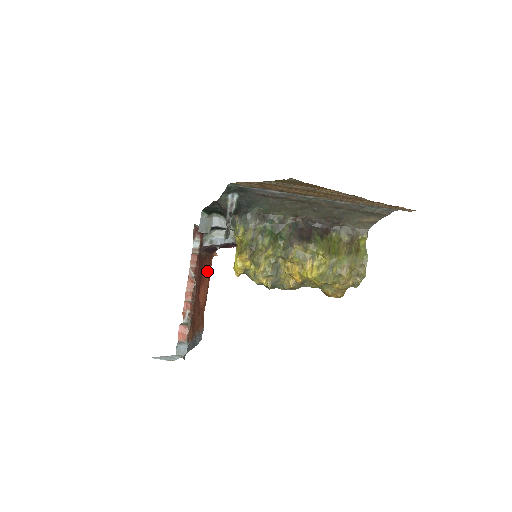
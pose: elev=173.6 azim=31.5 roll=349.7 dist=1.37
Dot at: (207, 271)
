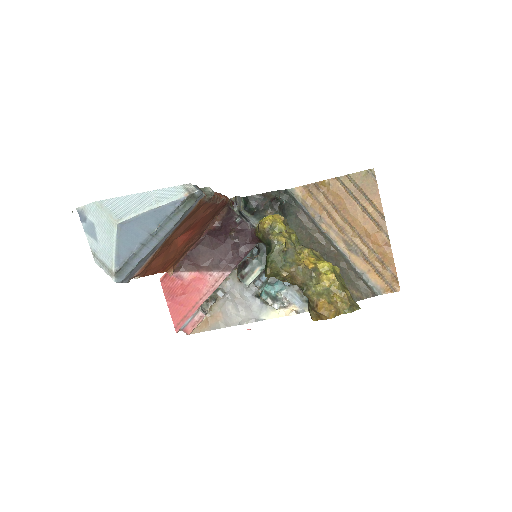
Dot at: (179, 252)
